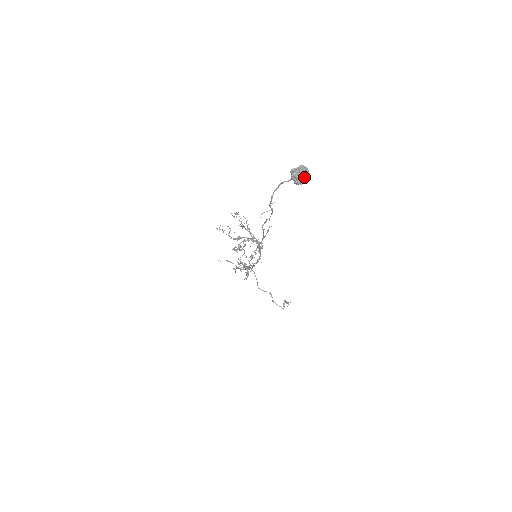
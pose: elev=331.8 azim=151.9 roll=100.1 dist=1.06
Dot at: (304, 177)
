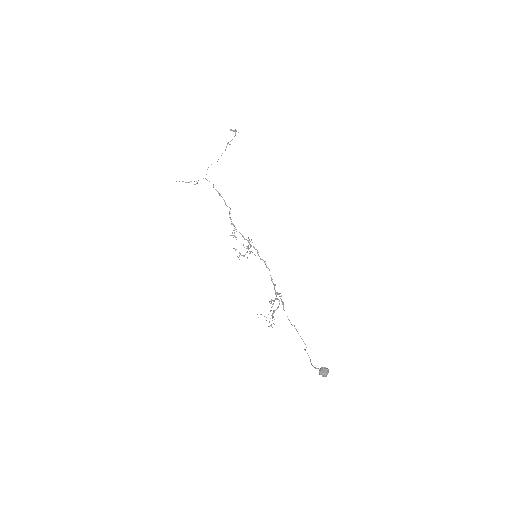
Dot at: occluded
